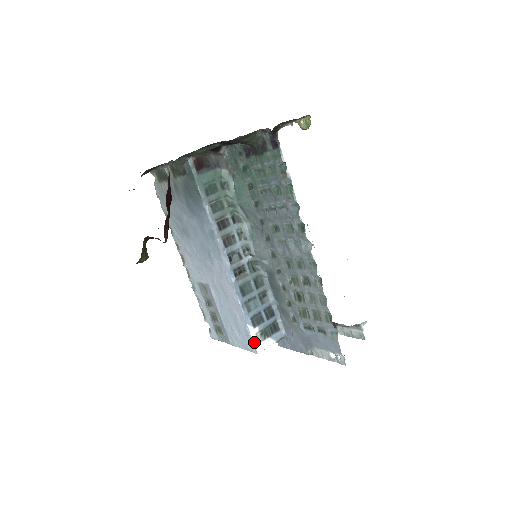
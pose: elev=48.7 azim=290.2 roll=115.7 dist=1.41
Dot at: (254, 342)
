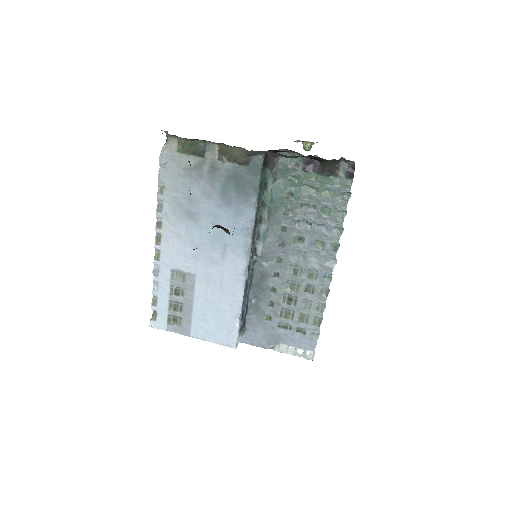
Dot at: (237, 337)
